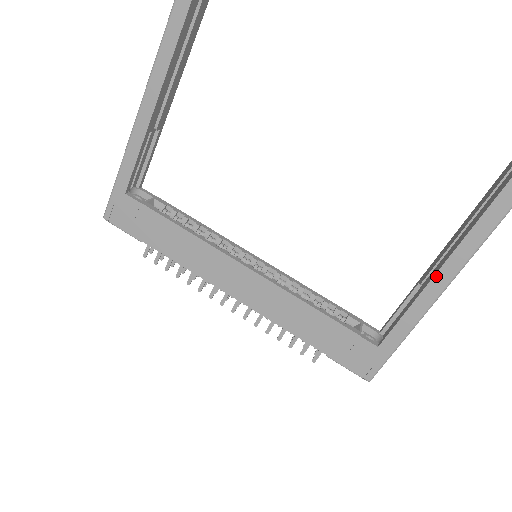
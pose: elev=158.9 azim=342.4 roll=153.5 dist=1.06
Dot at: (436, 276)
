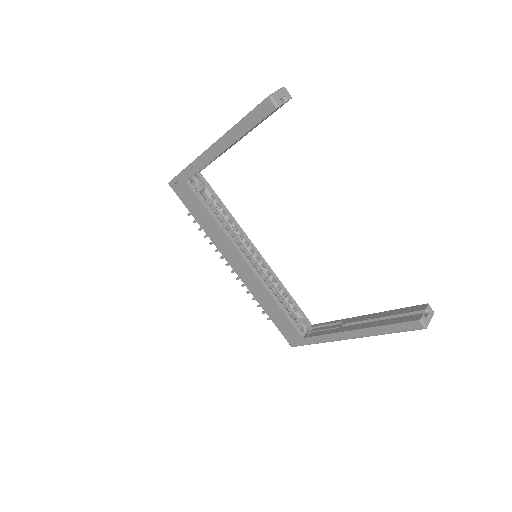
Dot at: (346, 332)
